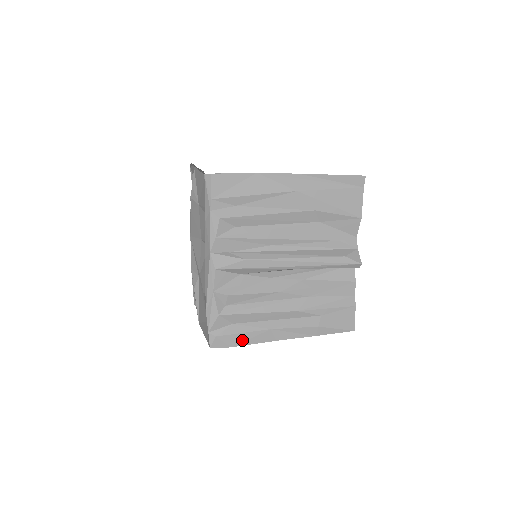
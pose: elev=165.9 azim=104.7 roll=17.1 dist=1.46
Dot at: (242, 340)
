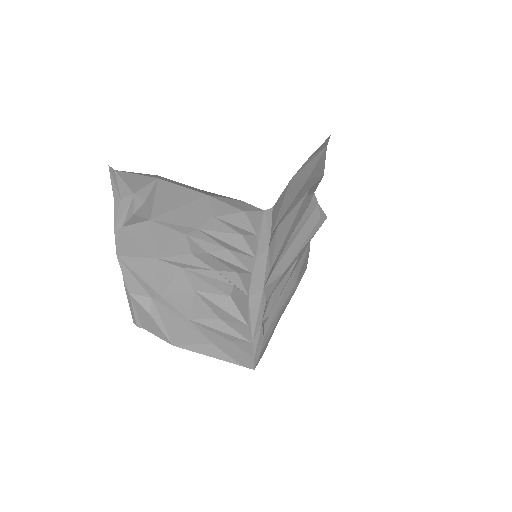
Dot at: (268, 341)
